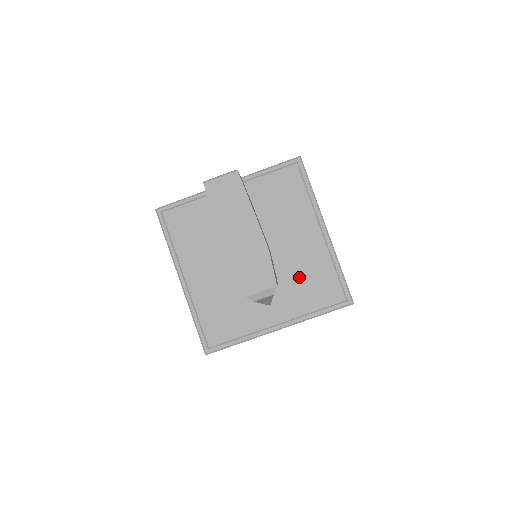
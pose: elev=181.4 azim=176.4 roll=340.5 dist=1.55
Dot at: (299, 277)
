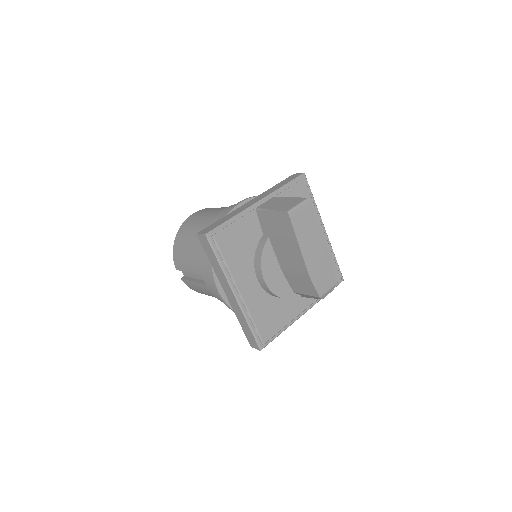
Dot at: occluded
